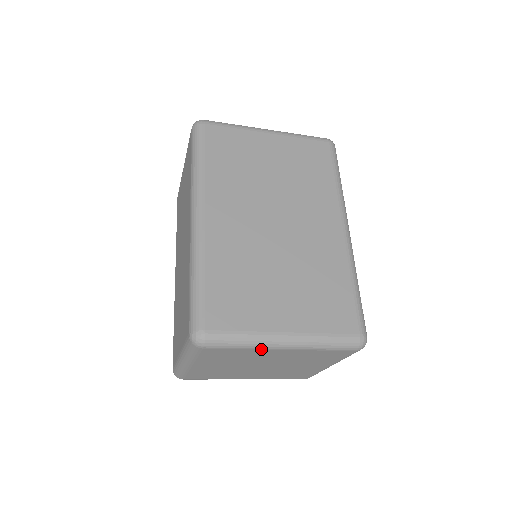
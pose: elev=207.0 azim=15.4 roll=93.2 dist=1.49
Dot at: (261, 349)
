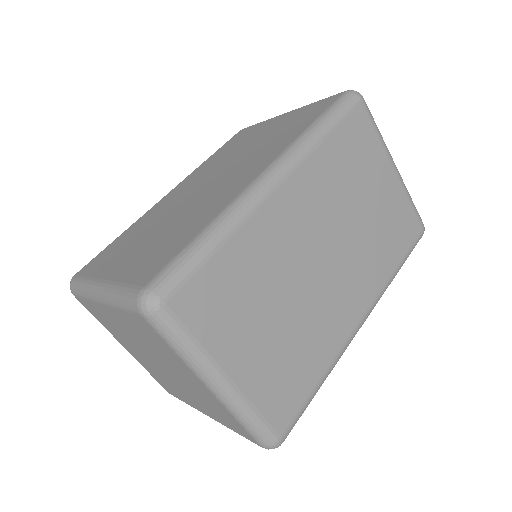
Dot at: (93, 301)
